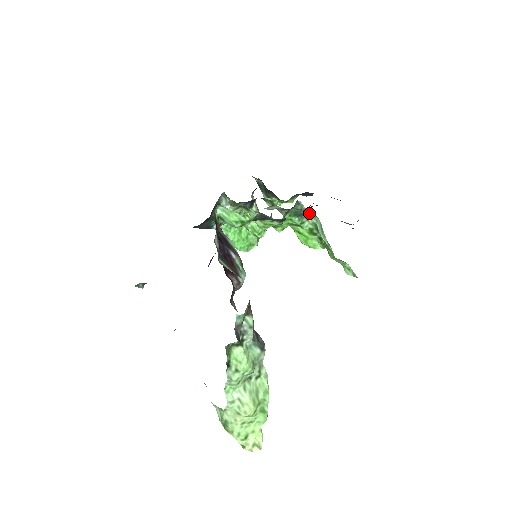
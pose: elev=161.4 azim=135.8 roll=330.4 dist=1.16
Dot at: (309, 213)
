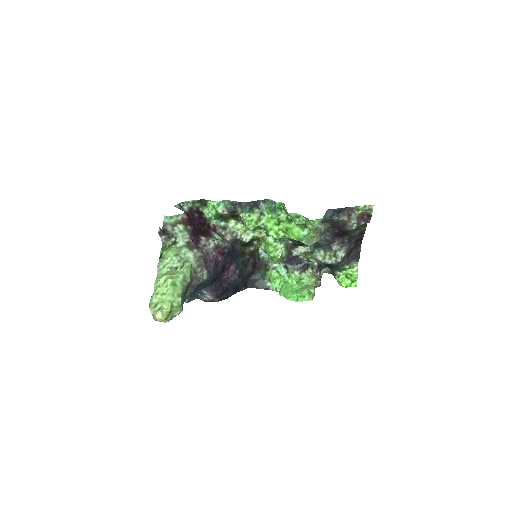
Dot at: (275, 202)
